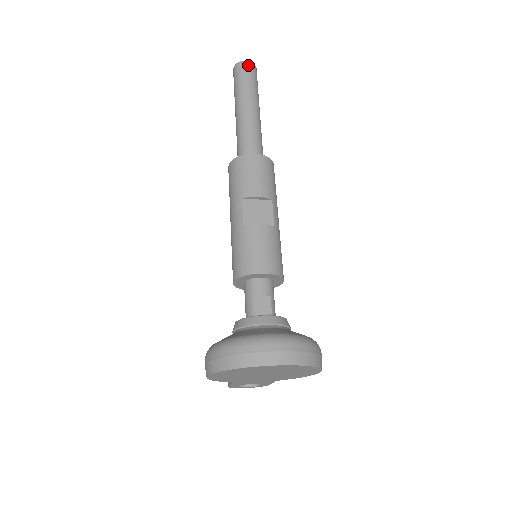
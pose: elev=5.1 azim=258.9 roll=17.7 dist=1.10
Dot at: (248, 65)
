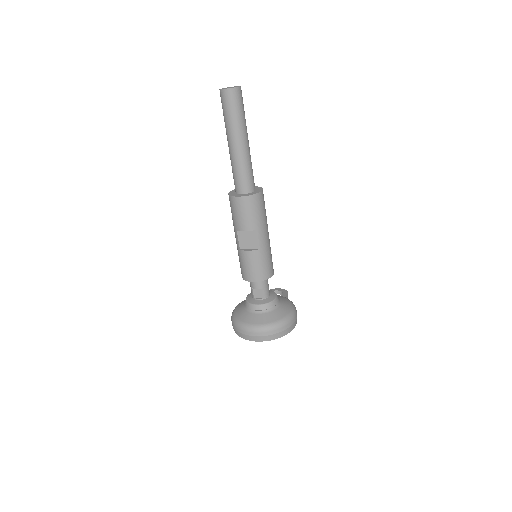
Dot at: (228, 94)
